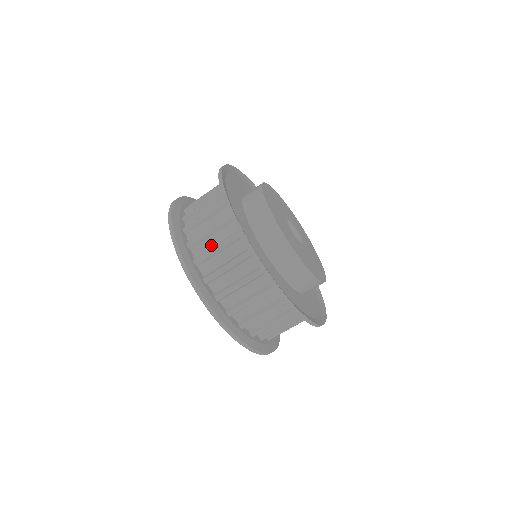
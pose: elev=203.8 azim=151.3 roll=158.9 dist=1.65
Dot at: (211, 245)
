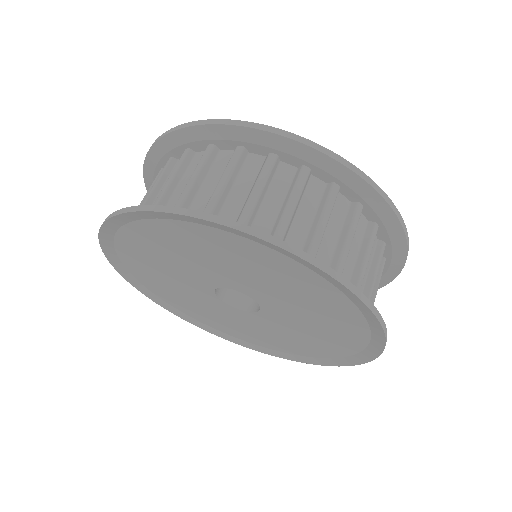
Dot at: (209, 193)
